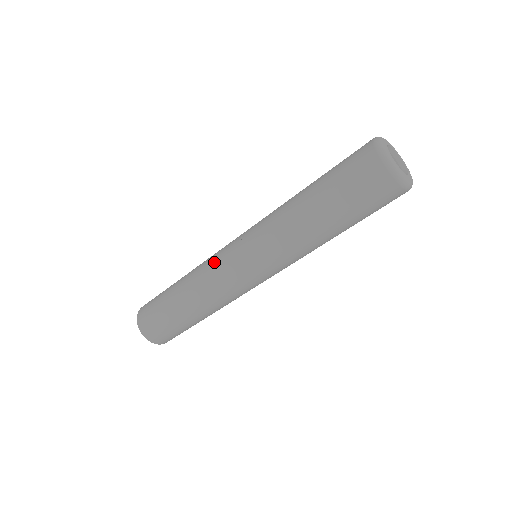
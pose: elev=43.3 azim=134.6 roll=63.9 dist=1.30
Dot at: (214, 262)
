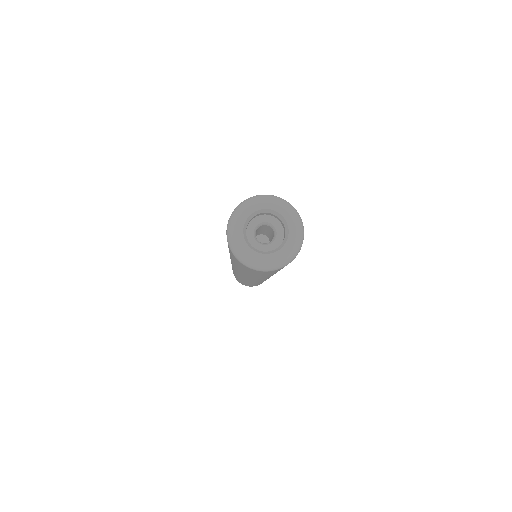
Dot at: occluded
